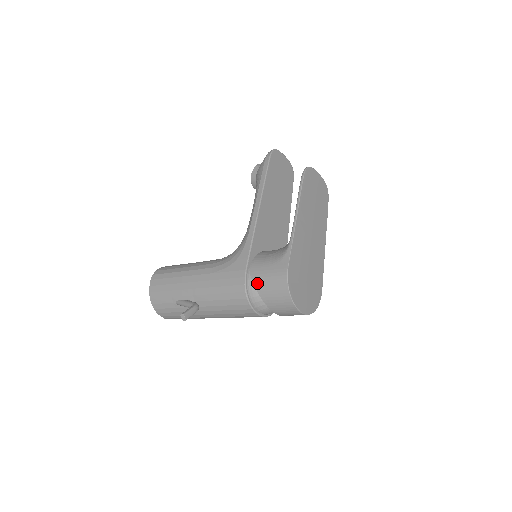
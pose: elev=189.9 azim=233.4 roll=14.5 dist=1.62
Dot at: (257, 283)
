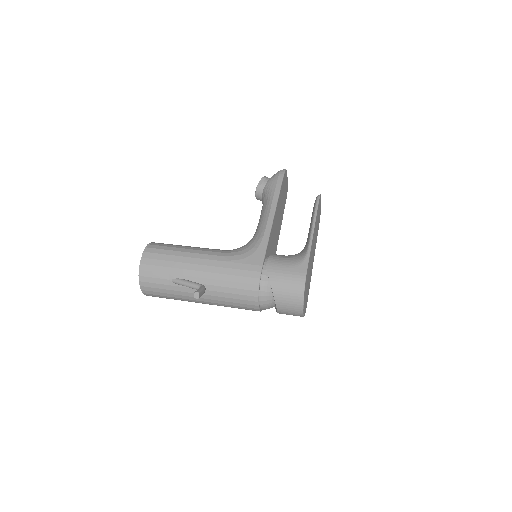
Dot at: (273, 280)
